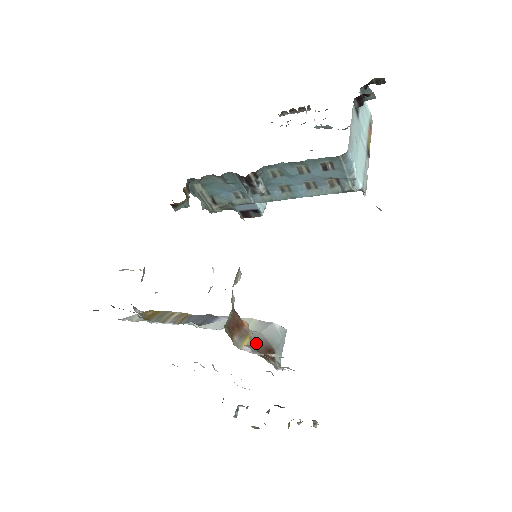
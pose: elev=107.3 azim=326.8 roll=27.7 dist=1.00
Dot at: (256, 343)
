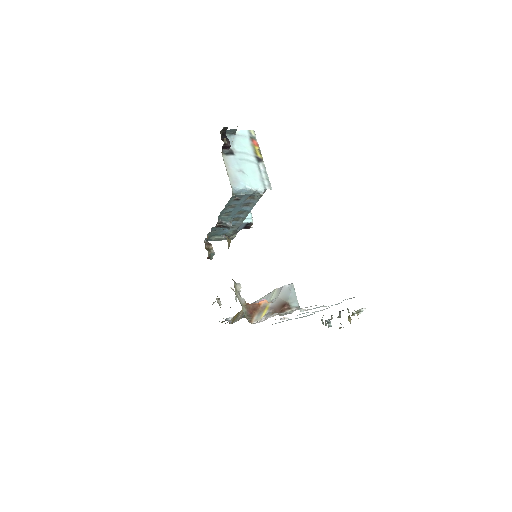
Dot at: (274, 307)
